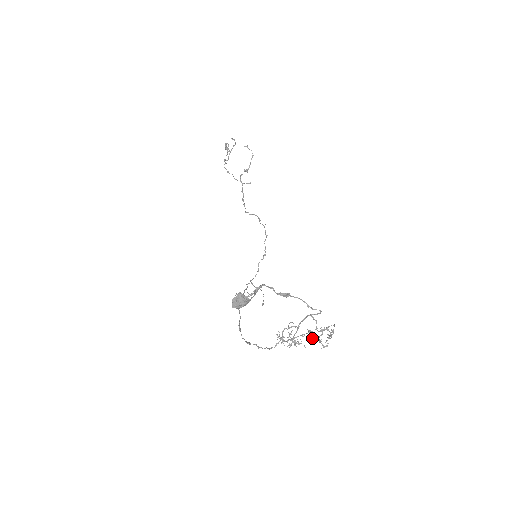
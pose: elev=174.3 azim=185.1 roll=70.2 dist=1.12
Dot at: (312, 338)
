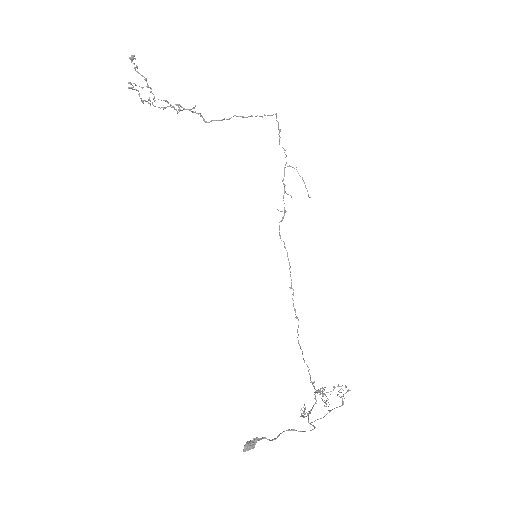
Dot at: occluded
